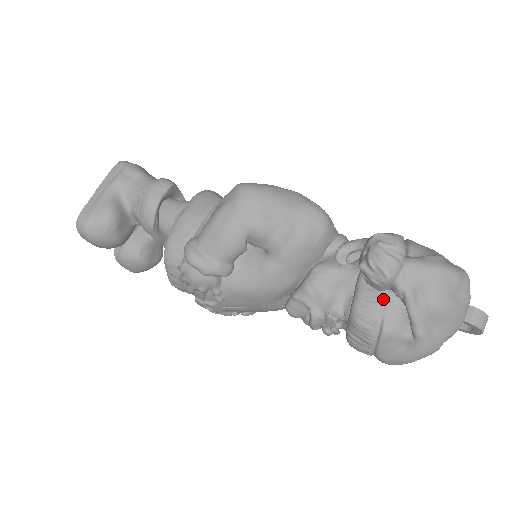
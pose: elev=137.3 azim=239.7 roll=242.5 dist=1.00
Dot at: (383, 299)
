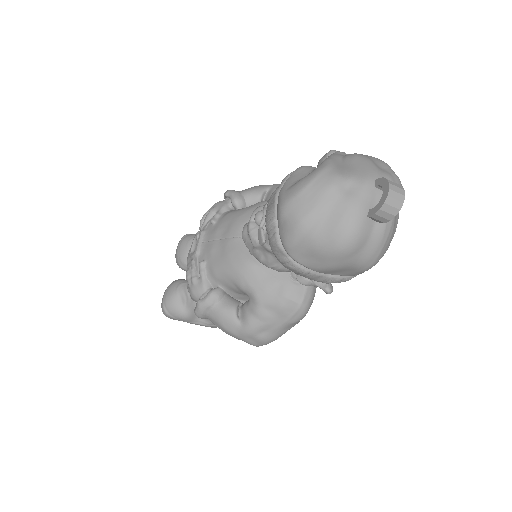
Dot at: occluded
